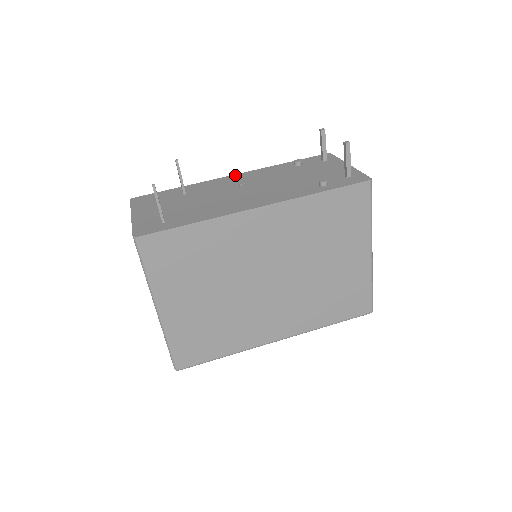
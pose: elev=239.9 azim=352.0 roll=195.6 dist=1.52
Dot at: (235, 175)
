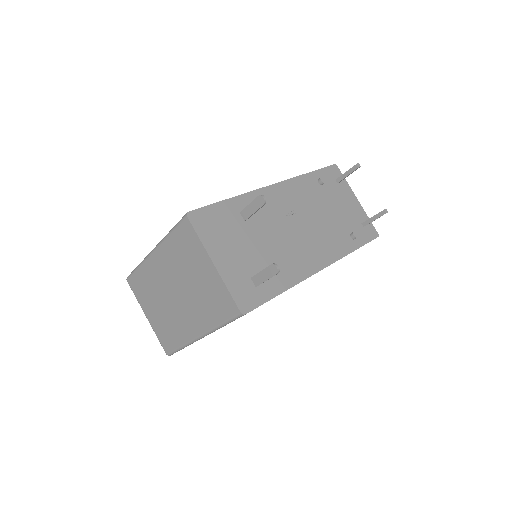
Dot at: (275, 186)
